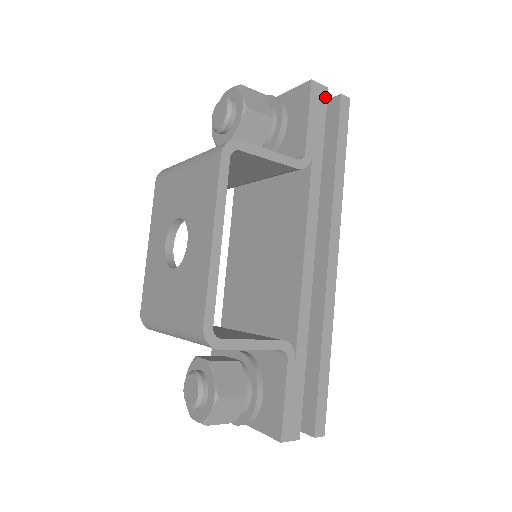
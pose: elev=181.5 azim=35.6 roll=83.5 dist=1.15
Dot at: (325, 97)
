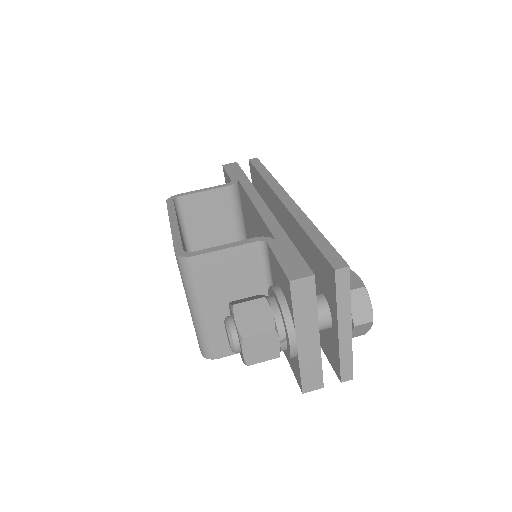
Dot at: (236, 165)
